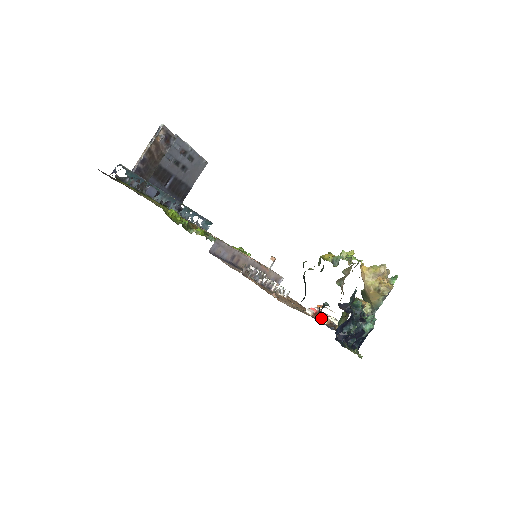
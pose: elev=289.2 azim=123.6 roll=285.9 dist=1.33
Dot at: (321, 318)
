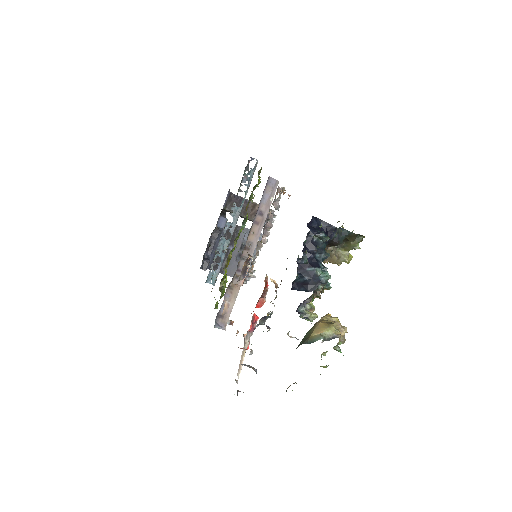
Dot at: (272, 280)
